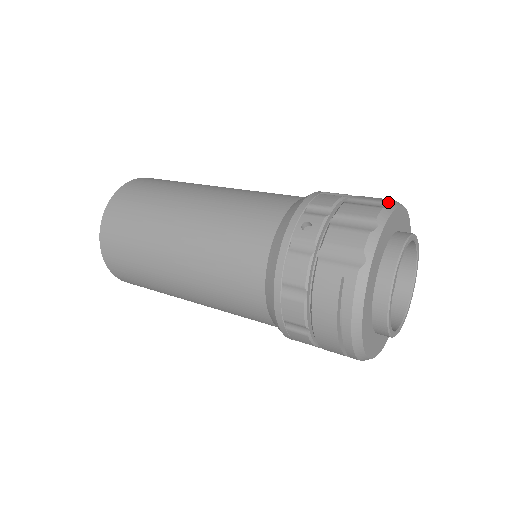
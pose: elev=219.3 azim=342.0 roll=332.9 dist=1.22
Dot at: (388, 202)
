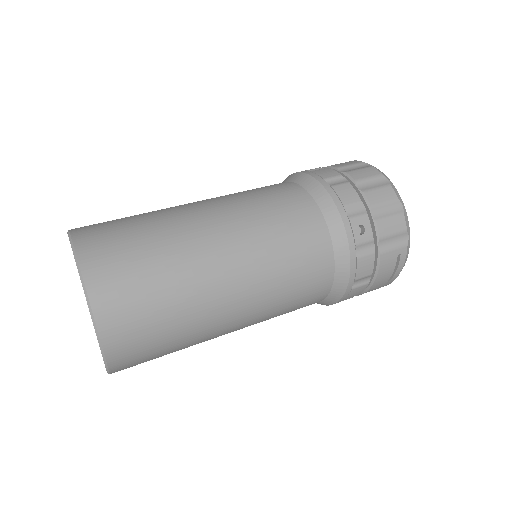
Dot at: (383, 175)
